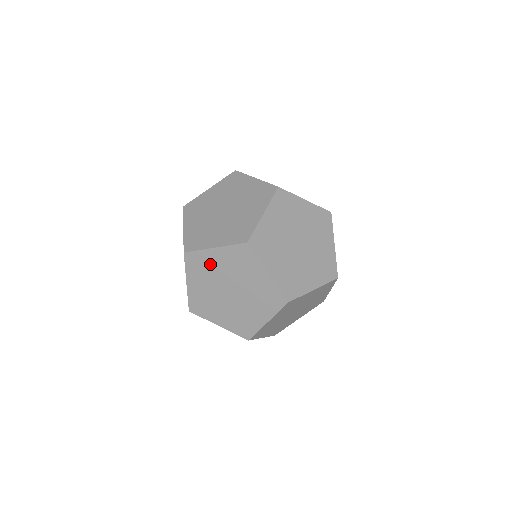
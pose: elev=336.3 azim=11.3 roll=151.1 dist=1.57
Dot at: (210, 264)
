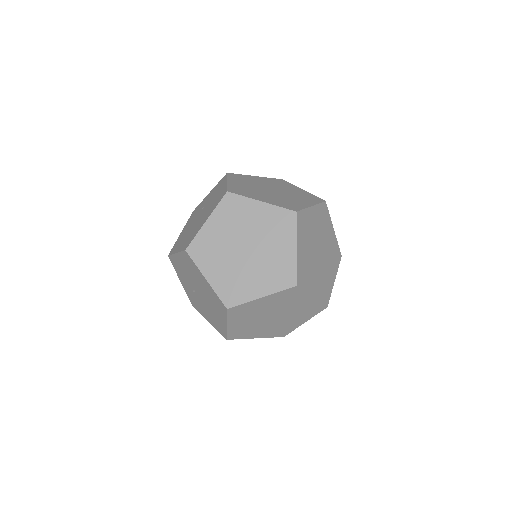
Dot at: (245, 214)
